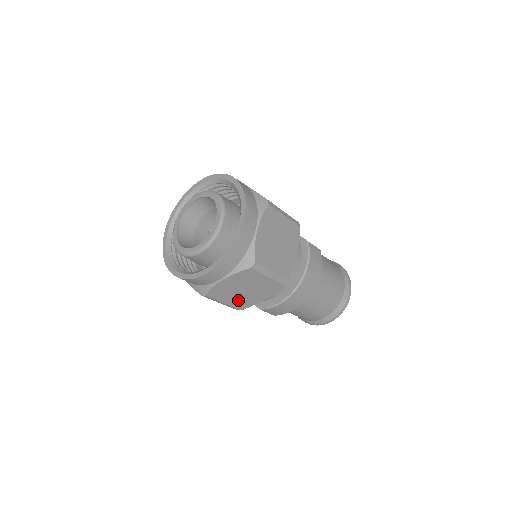
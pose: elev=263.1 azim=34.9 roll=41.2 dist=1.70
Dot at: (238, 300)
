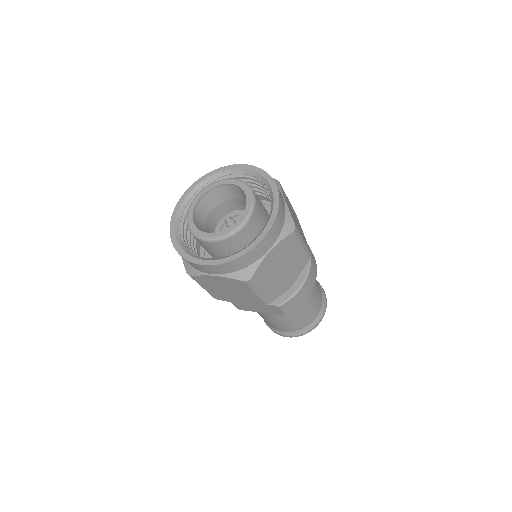
Dot at: (273, 285)
